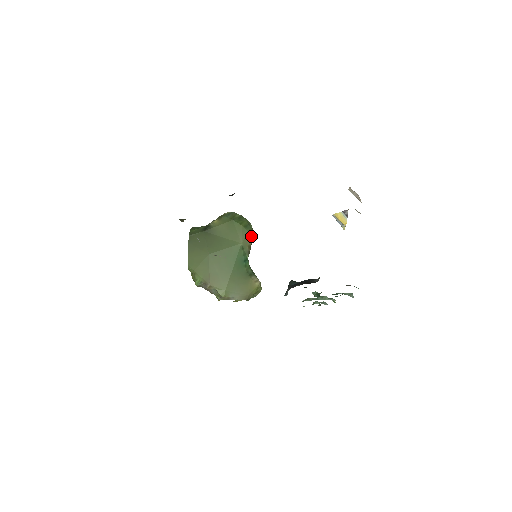
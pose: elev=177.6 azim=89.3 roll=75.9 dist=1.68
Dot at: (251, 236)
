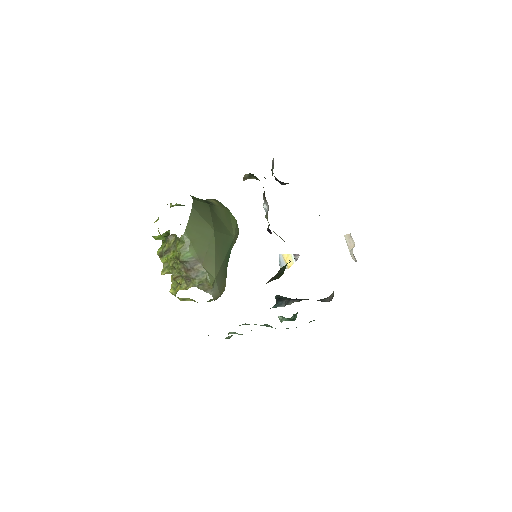
Dot at: occluded
